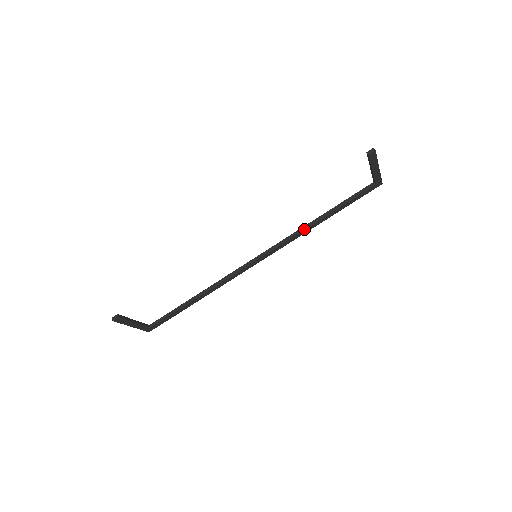
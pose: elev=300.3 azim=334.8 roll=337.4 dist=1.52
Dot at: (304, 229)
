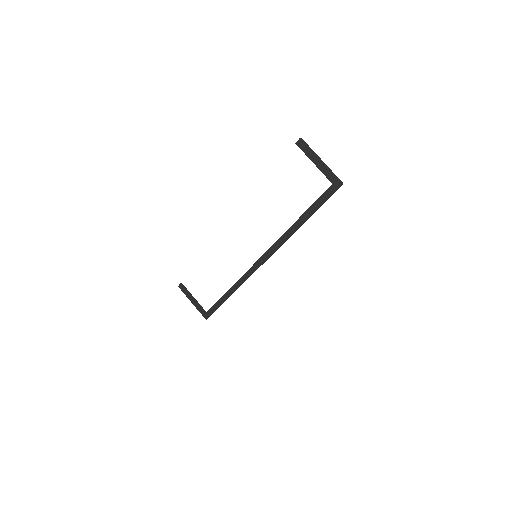
Dot at: (285, 232)
